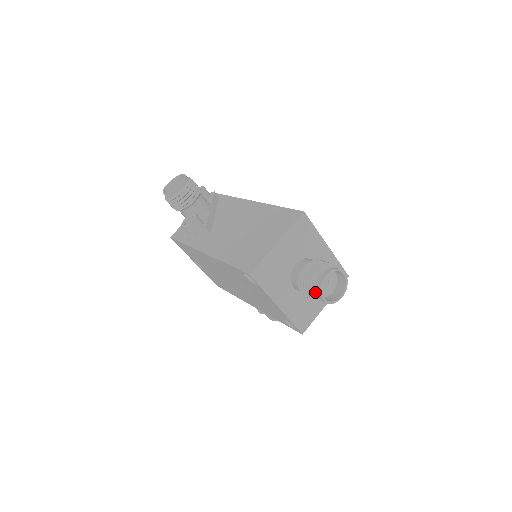
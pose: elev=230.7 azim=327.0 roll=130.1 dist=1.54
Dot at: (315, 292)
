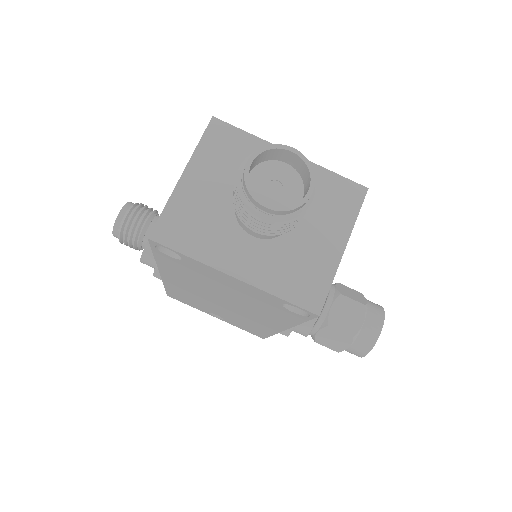
Dot at: (248, 204)
